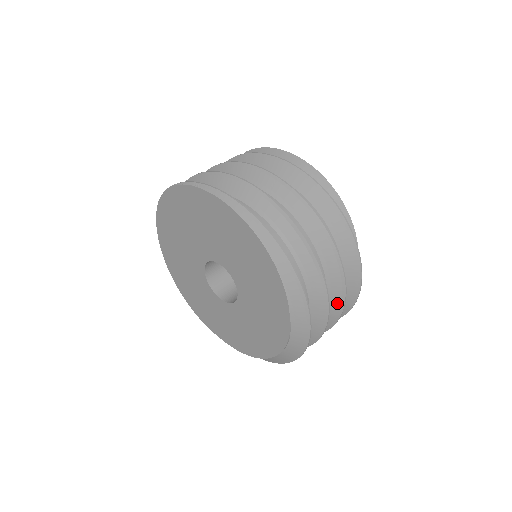
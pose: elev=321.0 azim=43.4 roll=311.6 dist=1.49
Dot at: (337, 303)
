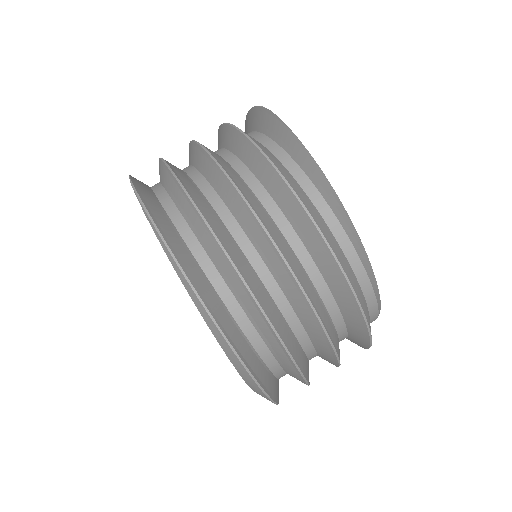
Dot at: (329, 362)
